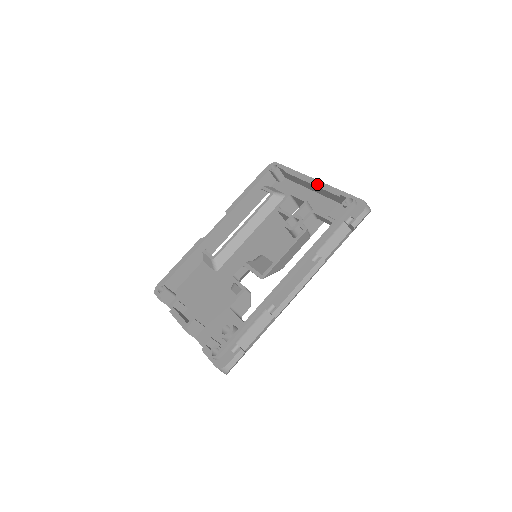
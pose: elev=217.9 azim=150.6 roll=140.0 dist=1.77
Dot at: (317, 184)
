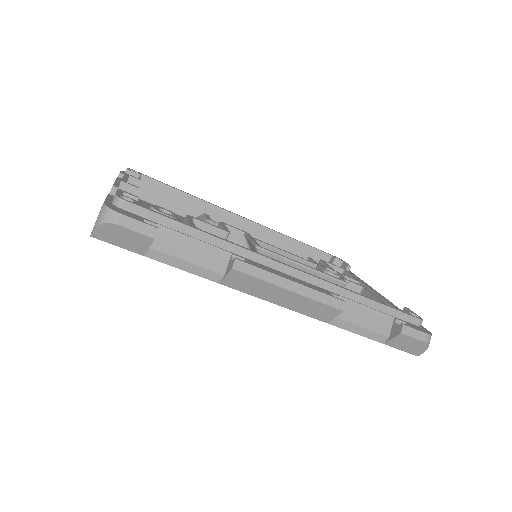
Dot at: (377, 292)
